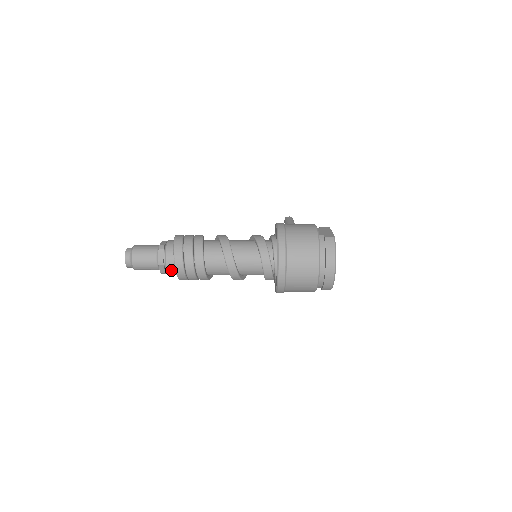
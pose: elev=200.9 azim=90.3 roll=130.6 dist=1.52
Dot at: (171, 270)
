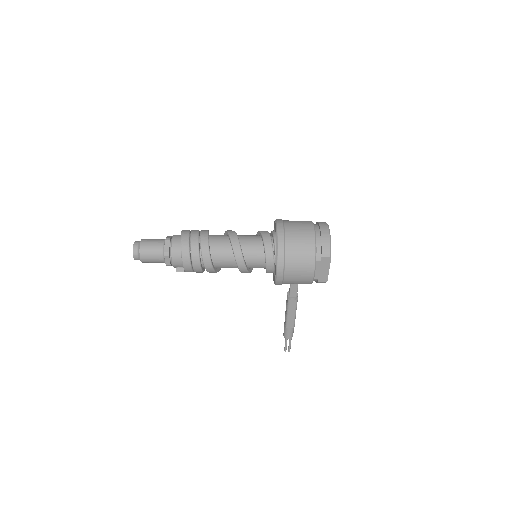
Dot at: (176, 244)
